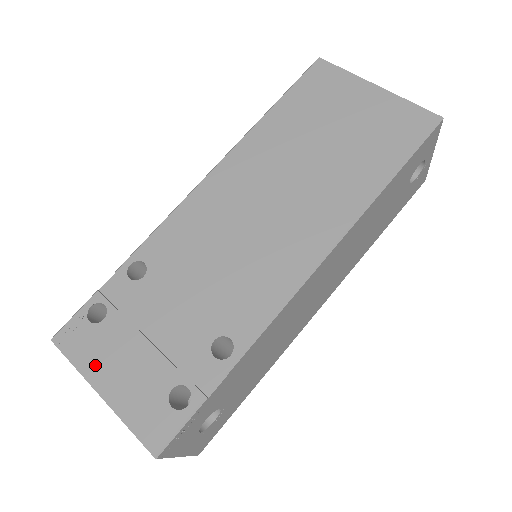
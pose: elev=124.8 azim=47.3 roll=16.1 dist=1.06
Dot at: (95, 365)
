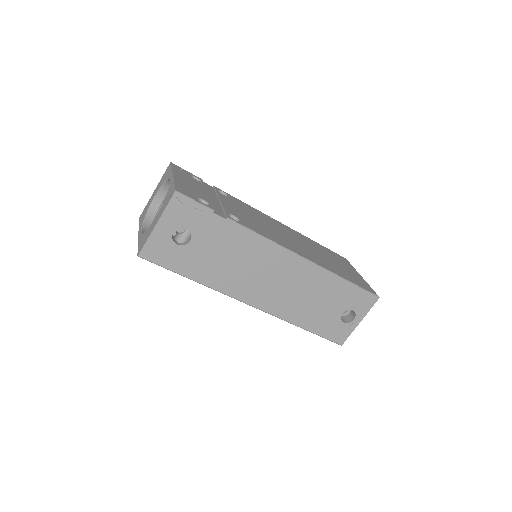
Dot at: (180, 175)
